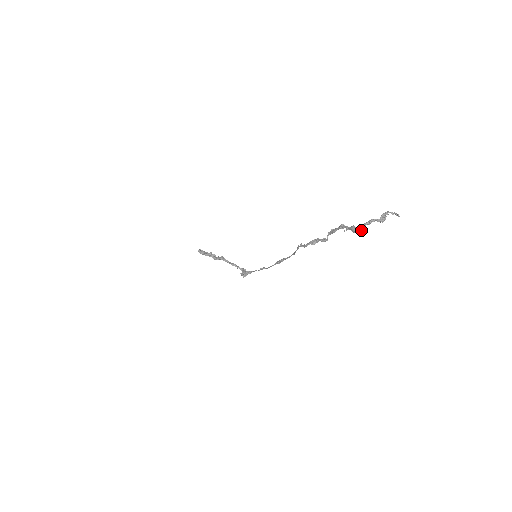
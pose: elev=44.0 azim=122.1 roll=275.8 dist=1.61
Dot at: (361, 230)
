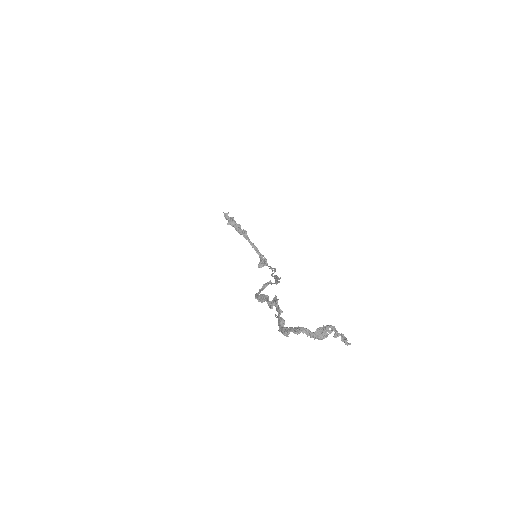
Dot at: (285, 334)
